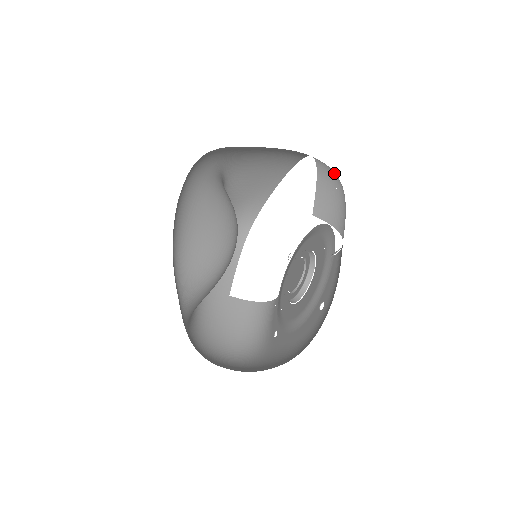
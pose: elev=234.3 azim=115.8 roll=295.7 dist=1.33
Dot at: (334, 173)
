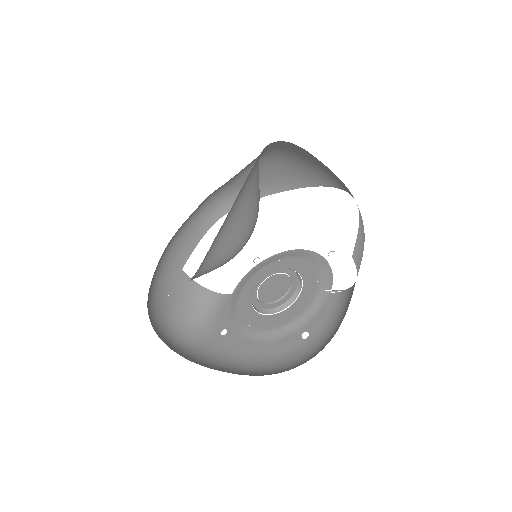
Dot at: occluded
